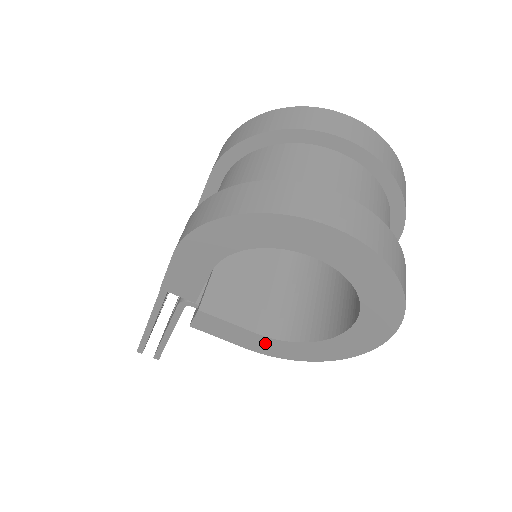
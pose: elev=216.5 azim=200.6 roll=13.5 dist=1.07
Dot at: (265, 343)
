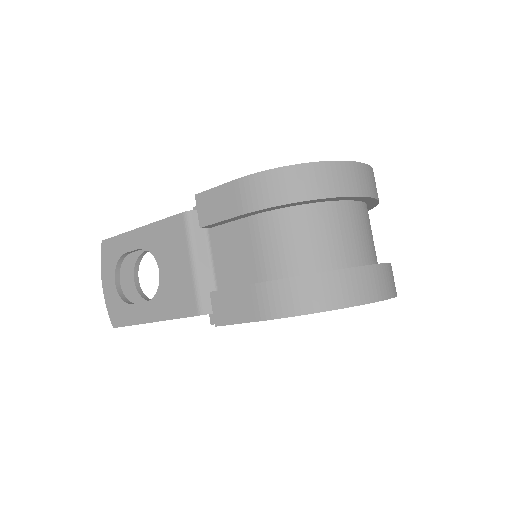
Dot at: occluded
